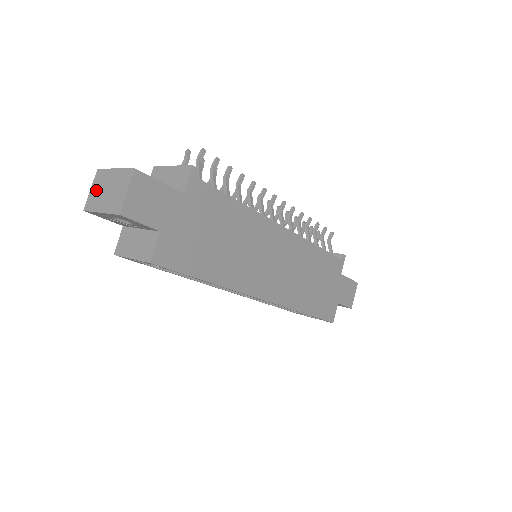
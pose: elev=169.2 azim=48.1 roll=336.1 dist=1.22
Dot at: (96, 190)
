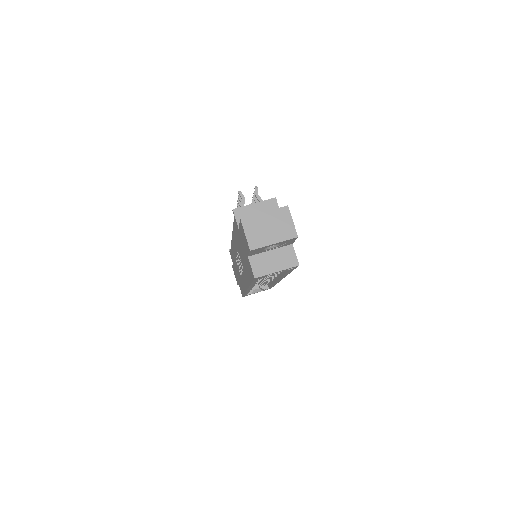
Dot at: (254, 232)
